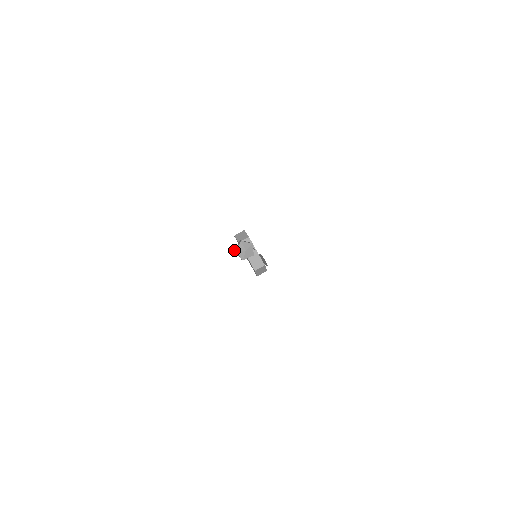
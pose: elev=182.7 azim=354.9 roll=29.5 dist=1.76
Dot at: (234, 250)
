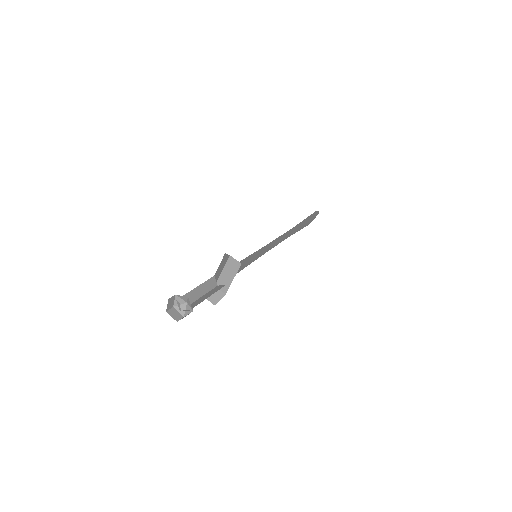
Dot at: (171, 297)
